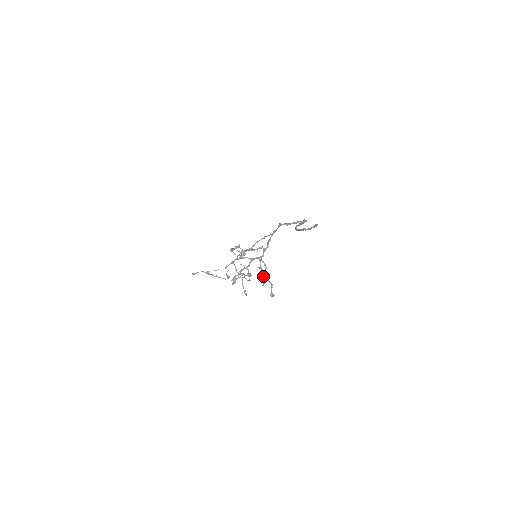
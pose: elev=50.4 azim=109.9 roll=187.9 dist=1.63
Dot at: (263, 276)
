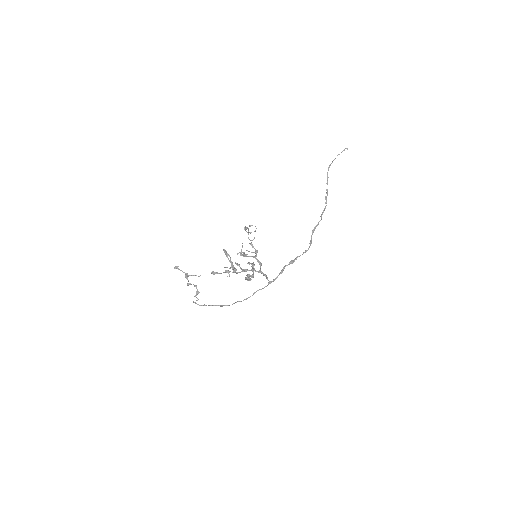
Dot at: (245, 277)
